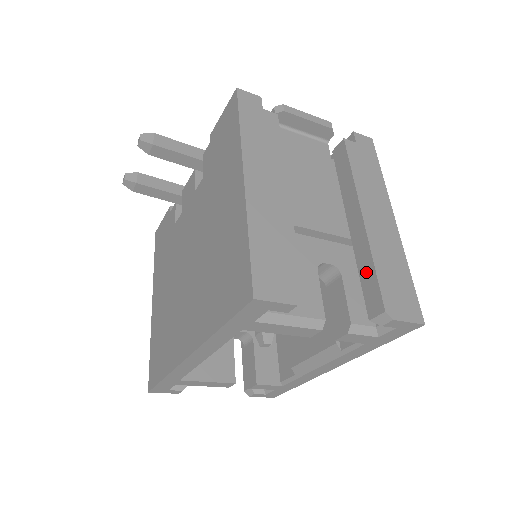
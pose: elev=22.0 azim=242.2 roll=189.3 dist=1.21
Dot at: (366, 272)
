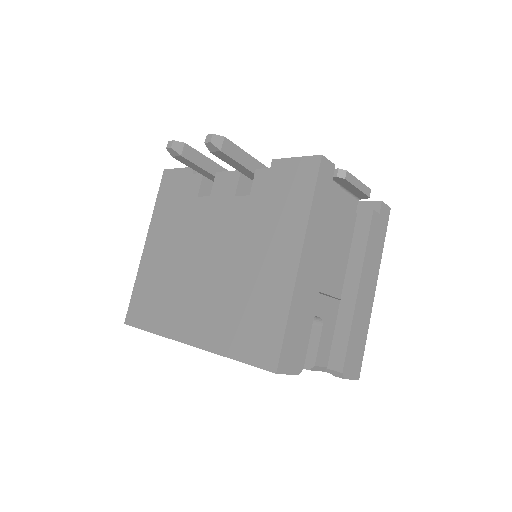
Dot at: (341, 334)
